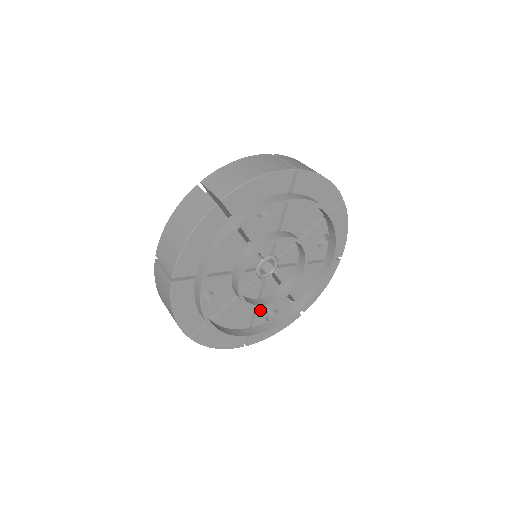
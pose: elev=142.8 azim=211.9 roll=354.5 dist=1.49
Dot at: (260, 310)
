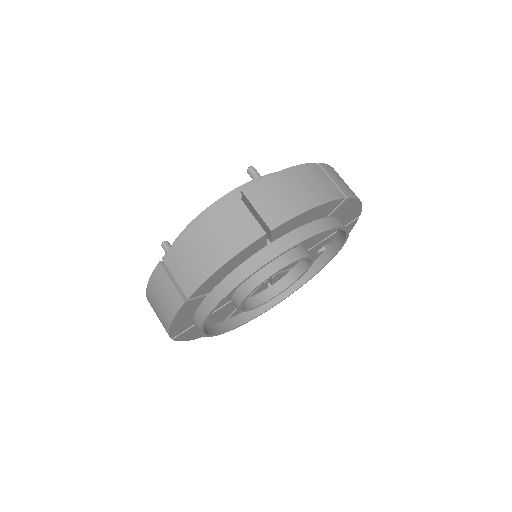
Dot at: occluded
